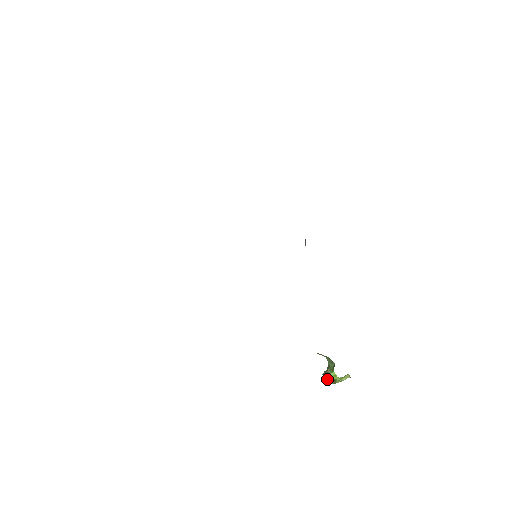
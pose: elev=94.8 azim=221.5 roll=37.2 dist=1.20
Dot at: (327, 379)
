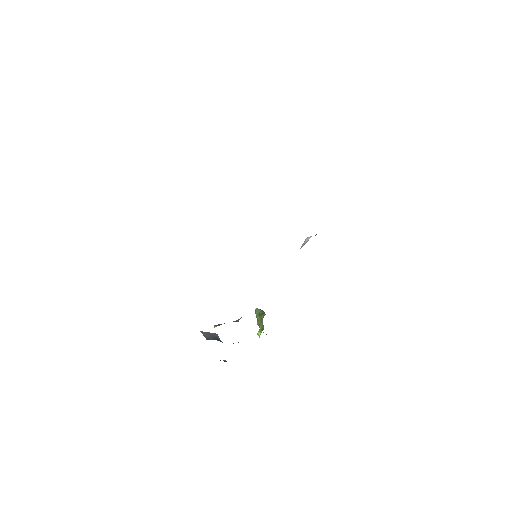
Dot at: (256, 316)
